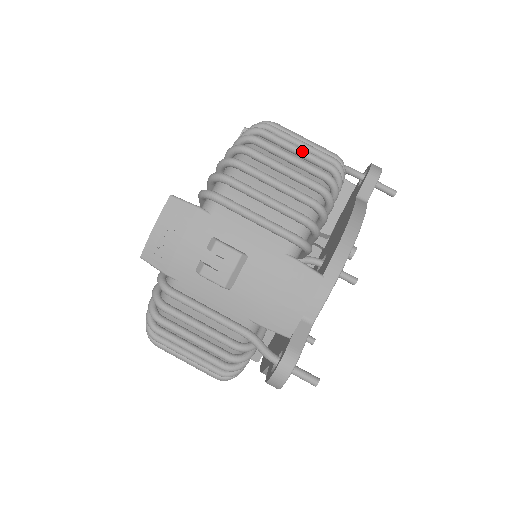
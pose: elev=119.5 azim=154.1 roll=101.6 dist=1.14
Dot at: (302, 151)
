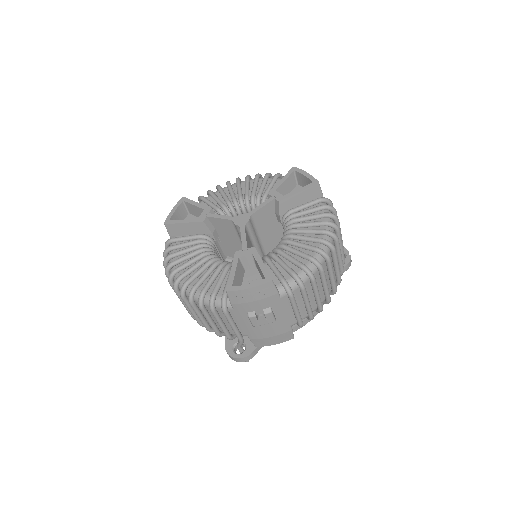
Dot at: (338, 269)
